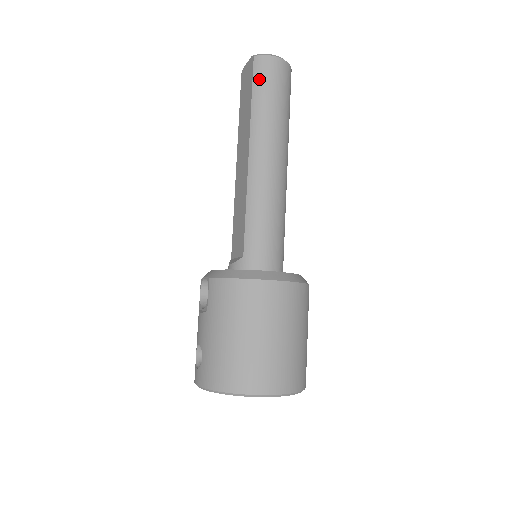
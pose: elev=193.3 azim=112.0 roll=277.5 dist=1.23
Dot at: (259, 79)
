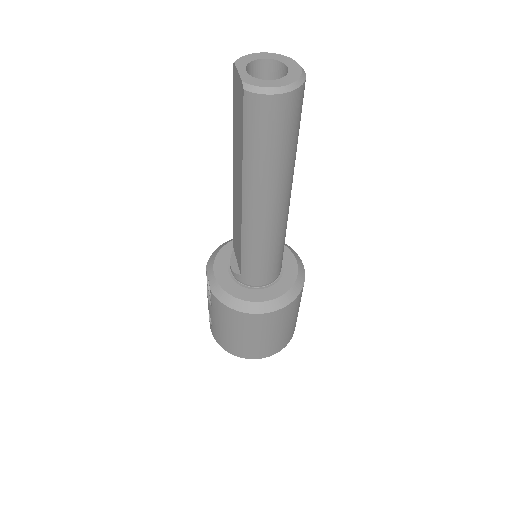
Dot at: (252, 126)
